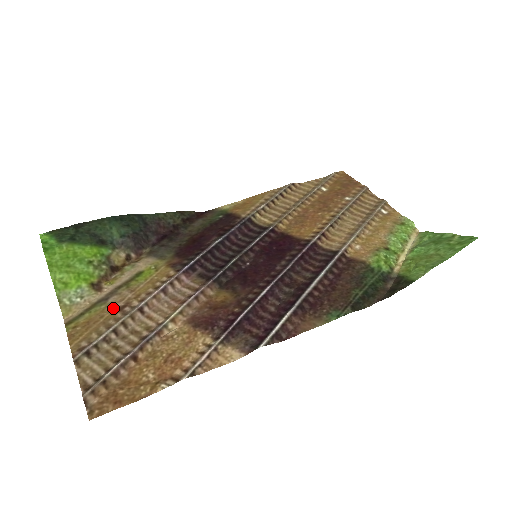
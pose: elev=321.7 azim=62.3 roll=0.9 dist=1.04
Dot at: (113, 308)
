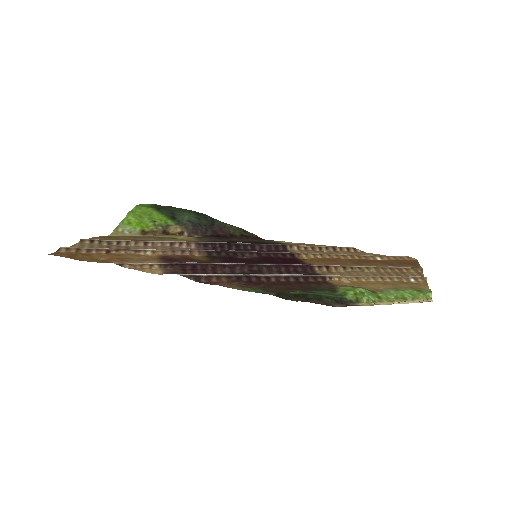
Dot at: (136, 239)
